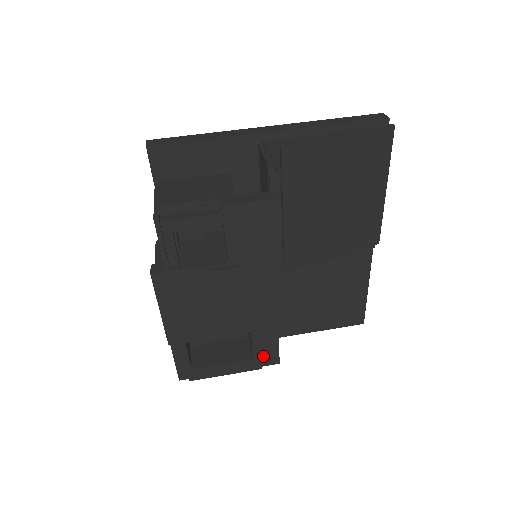
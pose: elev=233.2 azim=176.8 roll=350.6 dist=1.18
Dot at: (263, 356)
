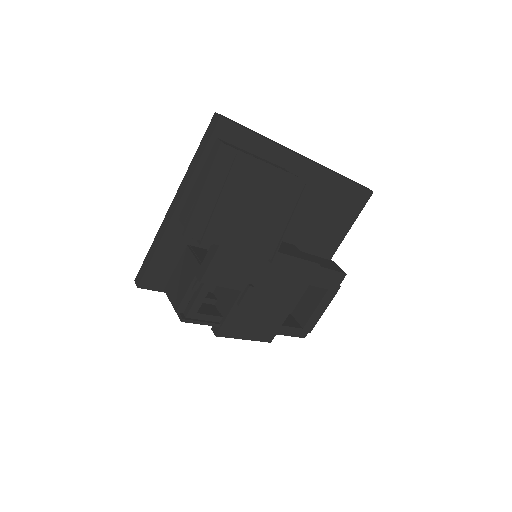
Dot at: (332, 283)
